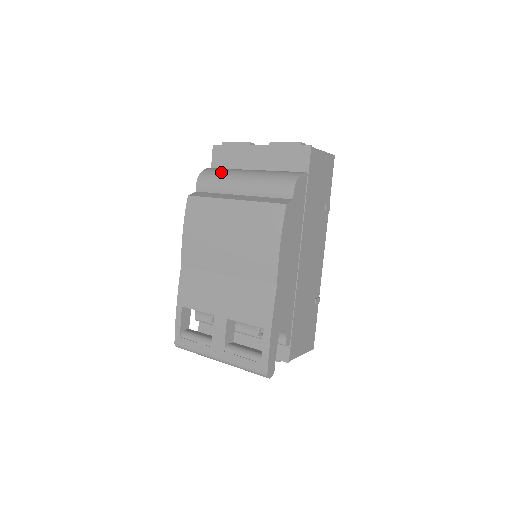
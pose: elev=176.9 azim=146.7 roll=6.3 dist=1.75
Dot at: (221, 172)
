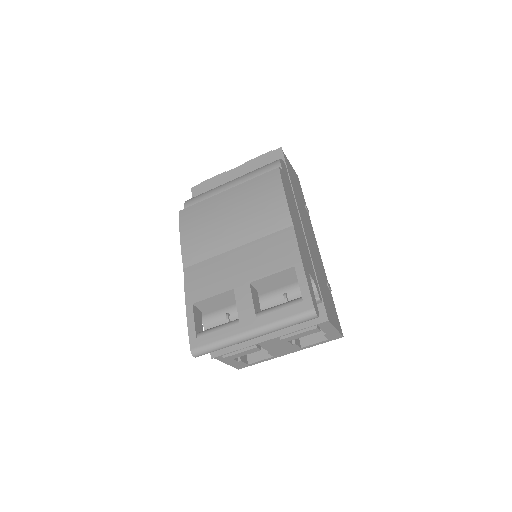
Dot at: occluded
